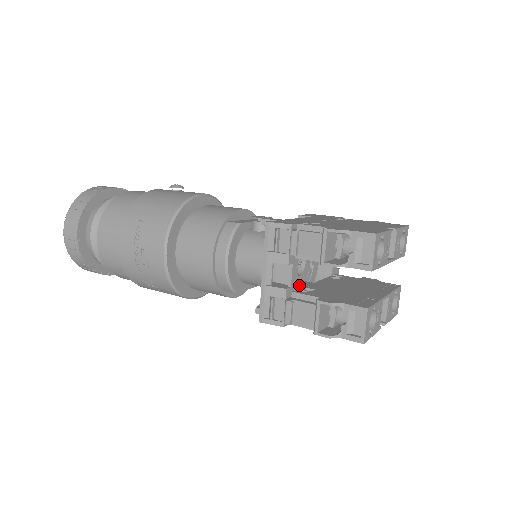
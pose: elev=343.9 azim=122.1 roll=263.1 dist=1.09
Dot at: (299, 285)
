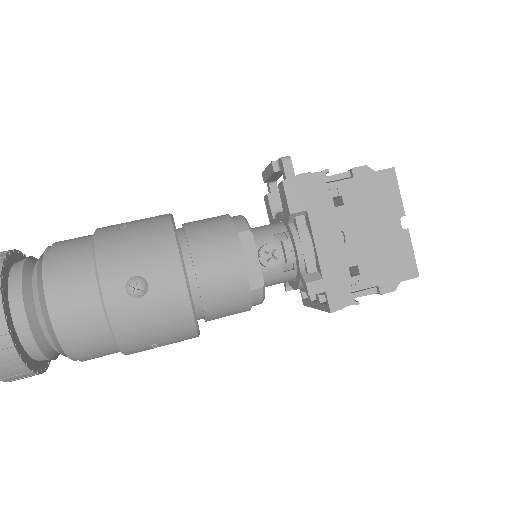
Dot at: occluded
